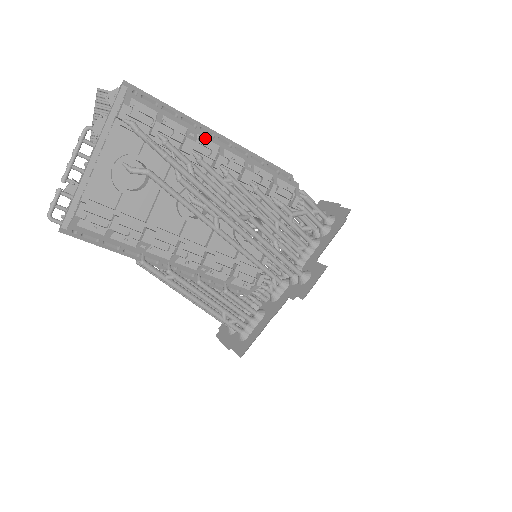
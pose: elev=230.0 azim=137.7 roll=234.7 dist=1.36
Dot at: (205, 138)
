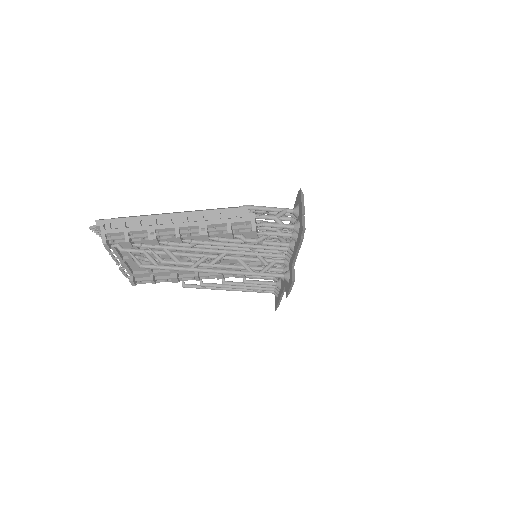
Dot at: (162, 229)
